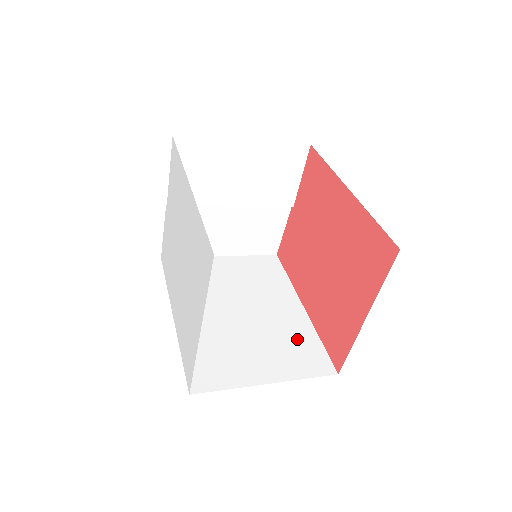
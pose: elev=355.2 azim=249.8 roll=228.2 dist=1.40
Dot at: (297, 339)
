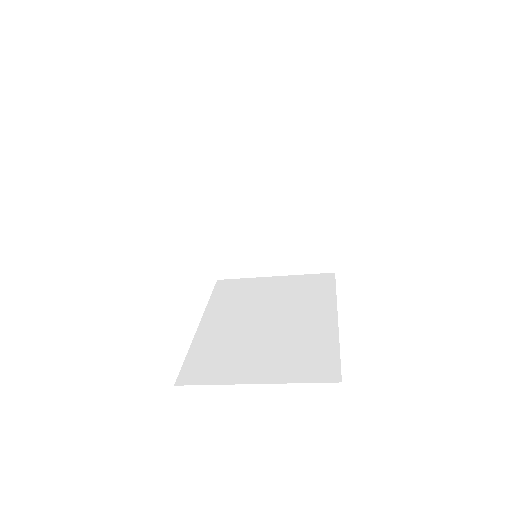
Dot at: (312, 346)
